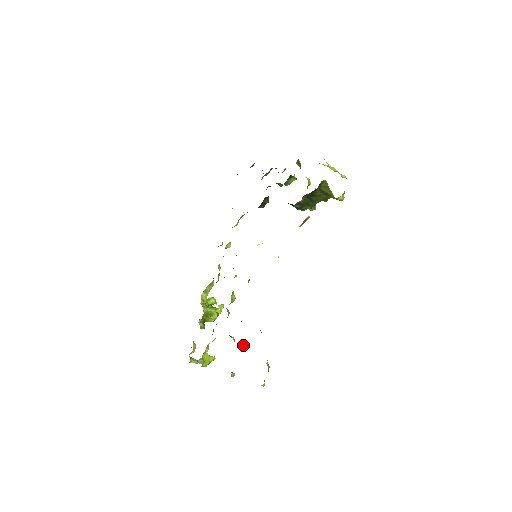
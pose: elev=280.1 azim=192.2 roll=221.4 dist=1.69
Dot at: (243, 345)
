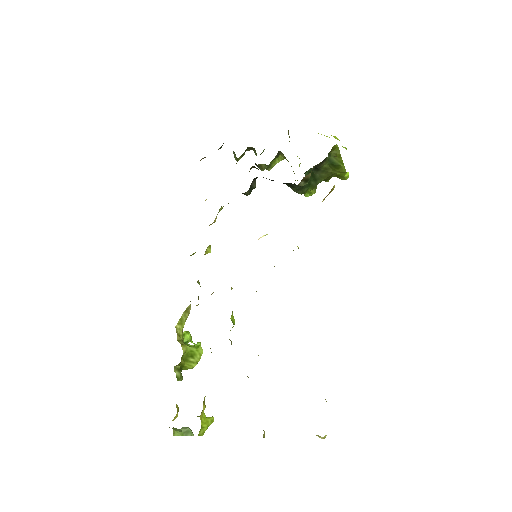
Dot at: occluded
